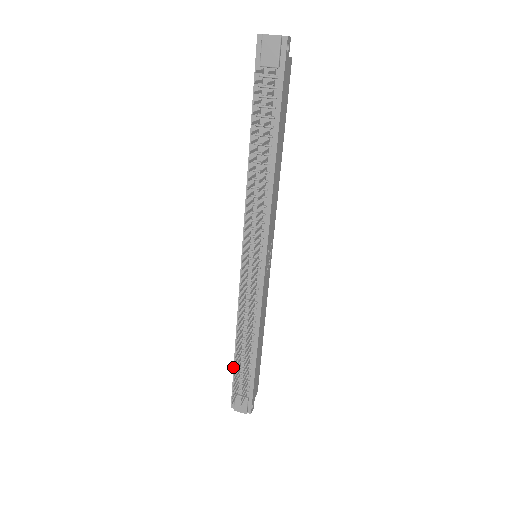
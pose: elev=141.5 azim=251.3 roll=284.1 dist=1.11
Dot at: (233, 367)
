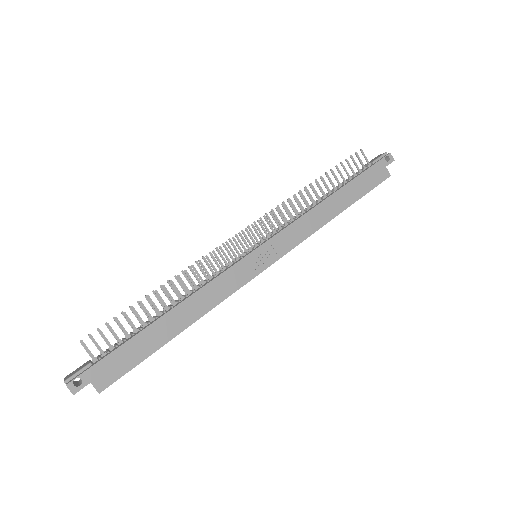
Dot at: occluded
